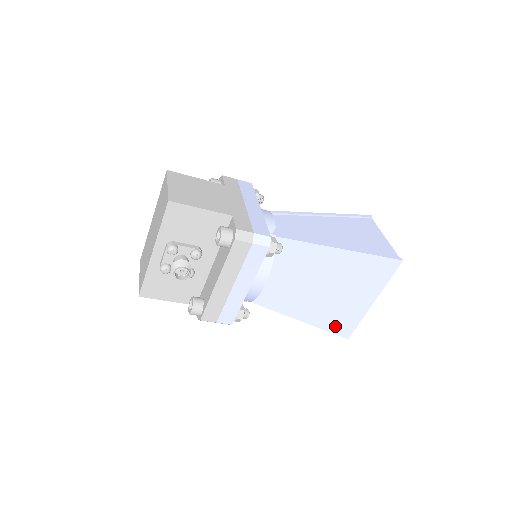
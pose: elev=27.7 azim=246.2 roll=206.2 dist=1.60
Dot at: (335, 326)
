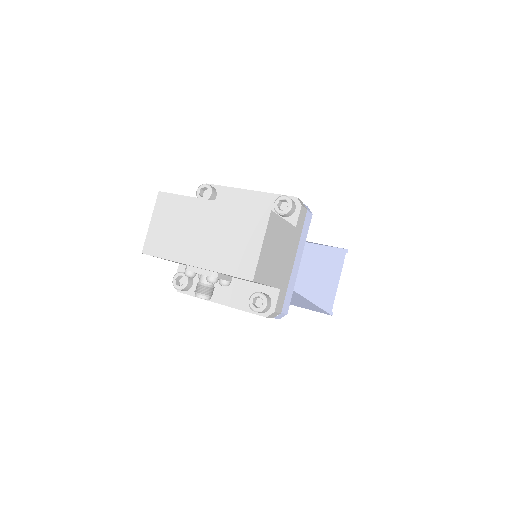
Dot at: occluded
